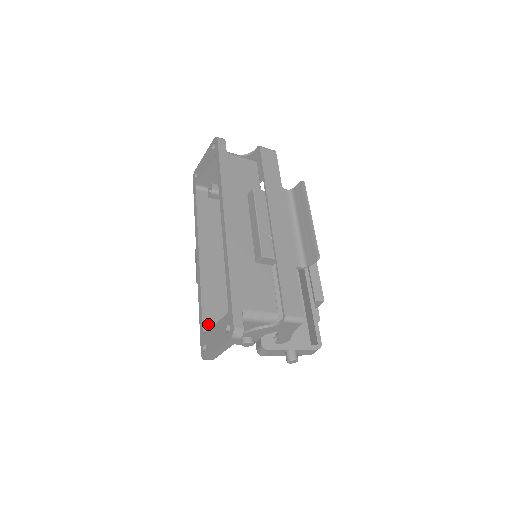
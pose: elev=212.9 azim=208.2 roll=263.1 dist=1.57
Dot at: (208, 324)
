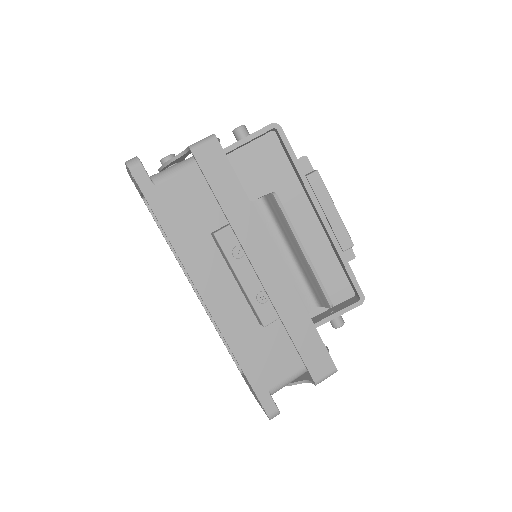
Dot at: occluded
